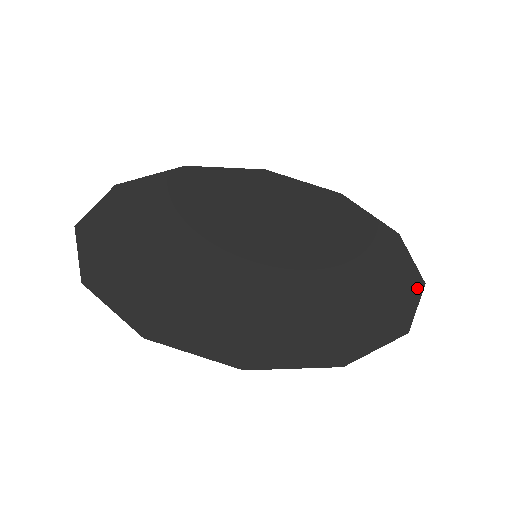
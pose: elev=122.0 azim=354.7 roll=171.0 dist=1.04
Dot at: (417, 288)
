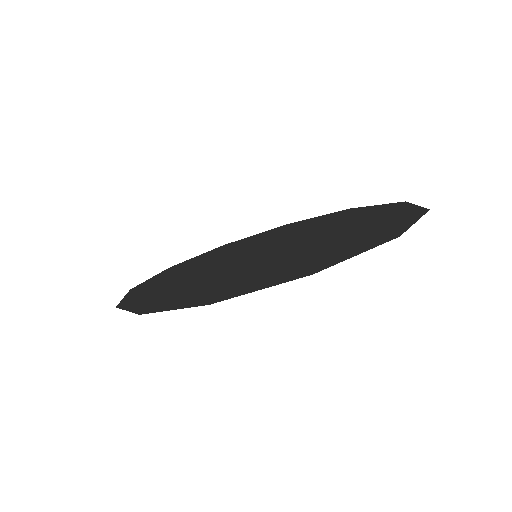
Dot at: (418, 215)
